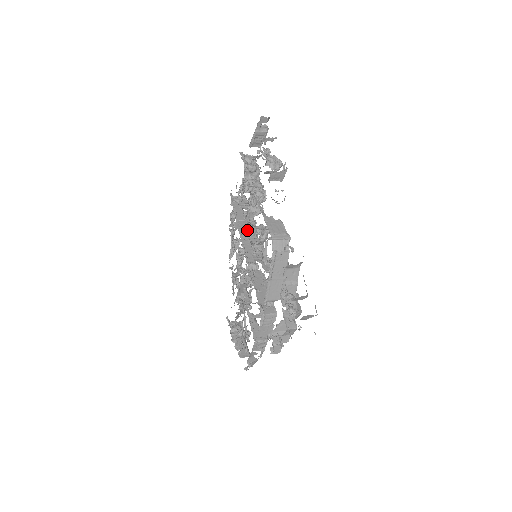
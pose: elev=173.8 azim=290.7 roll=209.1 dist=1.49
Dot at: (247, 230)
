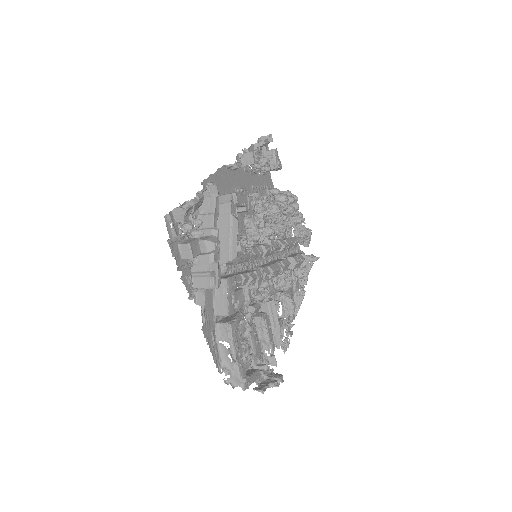
Dot at: (284, 259)
